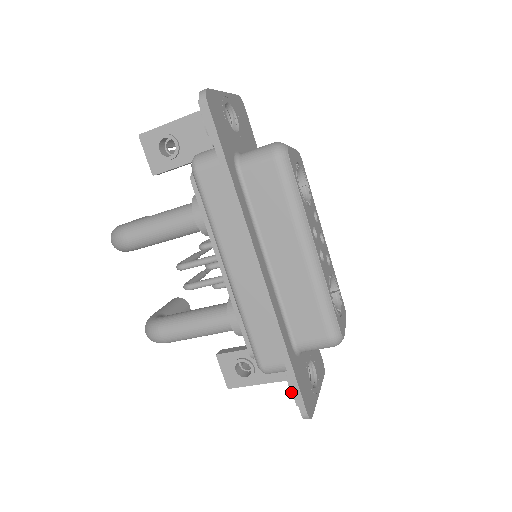
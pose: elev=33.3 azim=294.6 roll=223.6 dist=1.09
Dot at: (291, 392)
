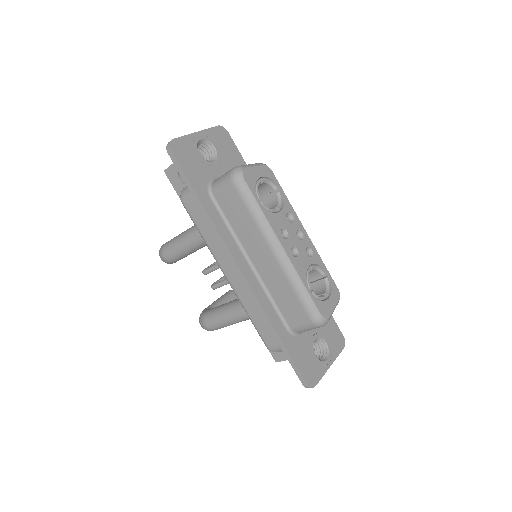
Dot at: occluded
